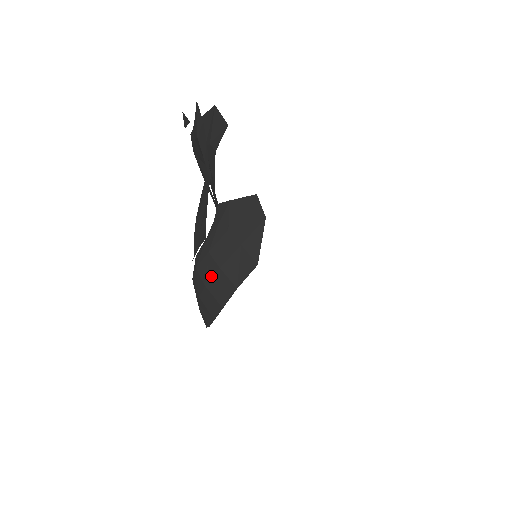
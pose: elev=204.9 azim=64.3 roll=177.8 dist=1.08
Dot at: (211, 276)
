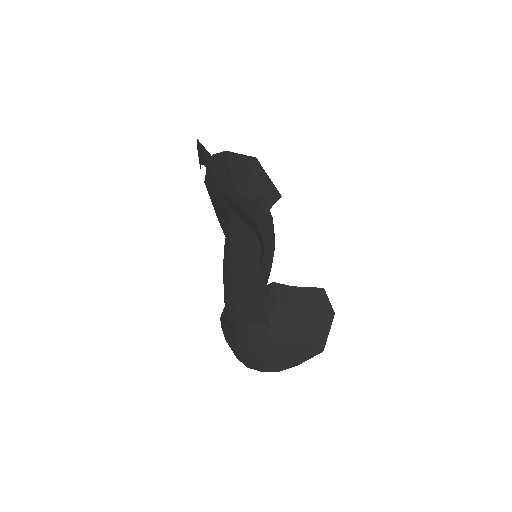
Dot at: (268, 349)
